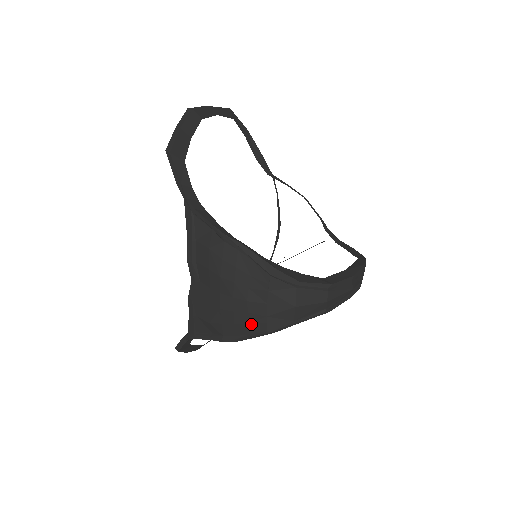
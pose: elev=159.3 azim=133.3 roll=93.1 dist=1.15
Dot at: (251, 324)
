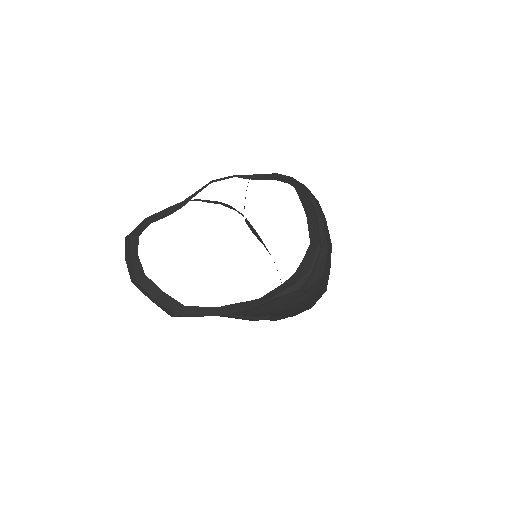
Dot at: (315, 298)
